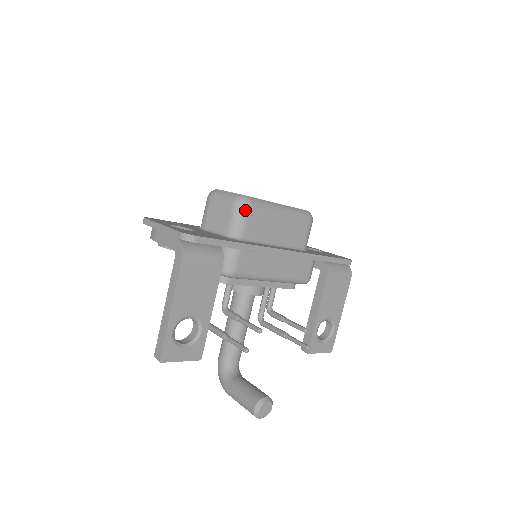
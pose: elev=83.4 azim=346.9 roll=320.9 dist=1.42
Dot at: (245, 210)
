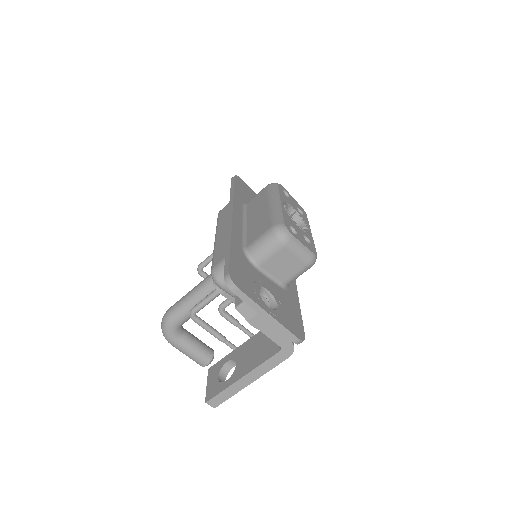
Dot at: occluded
